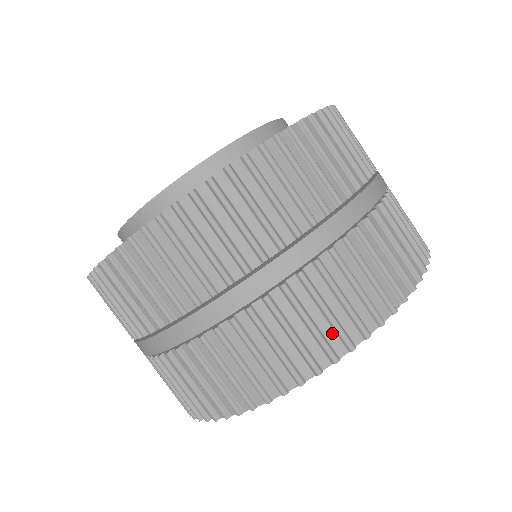
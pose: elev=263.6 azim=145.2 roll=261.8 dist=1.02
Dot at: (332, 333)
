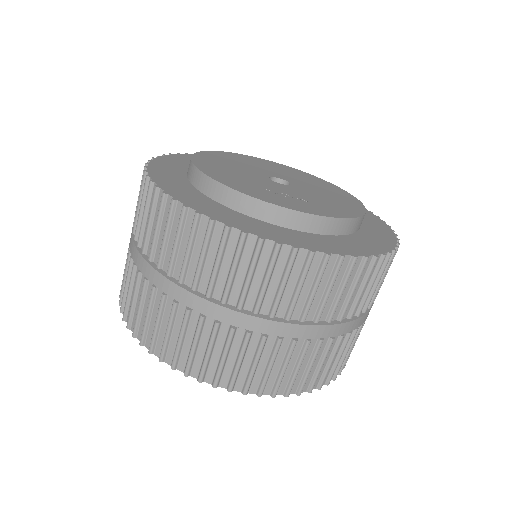
Dot at: (244, 376)
